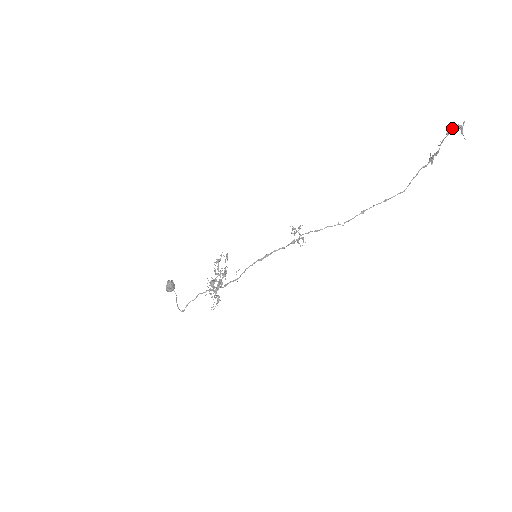
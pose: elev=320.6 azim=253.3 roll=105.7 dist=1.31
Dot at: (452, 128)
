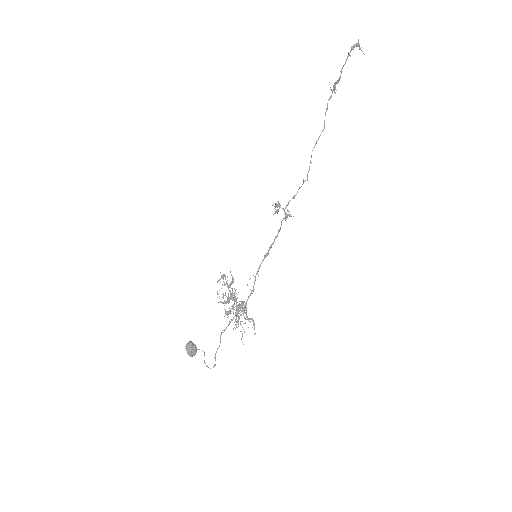
Dot at: (352, 49)
